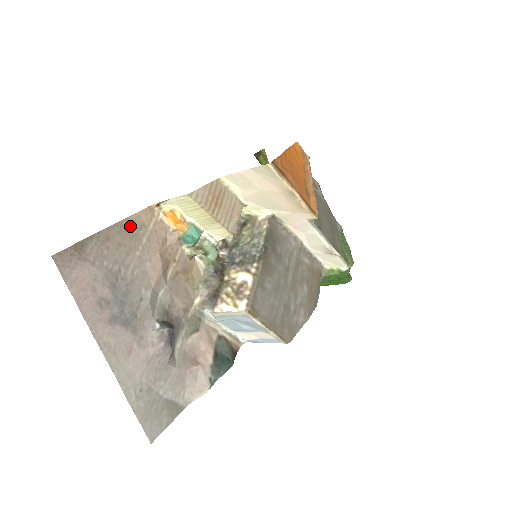
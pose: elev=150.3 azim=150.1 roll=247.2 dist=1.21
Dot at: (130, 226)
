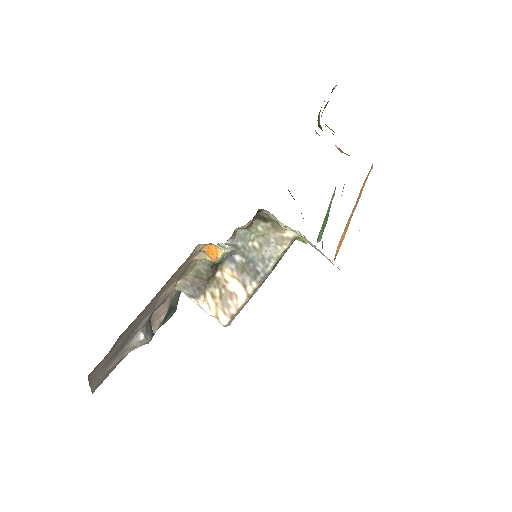
Dot at: (168, 281)
